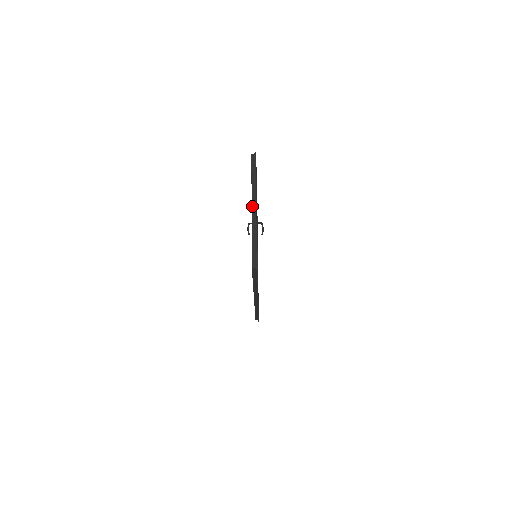
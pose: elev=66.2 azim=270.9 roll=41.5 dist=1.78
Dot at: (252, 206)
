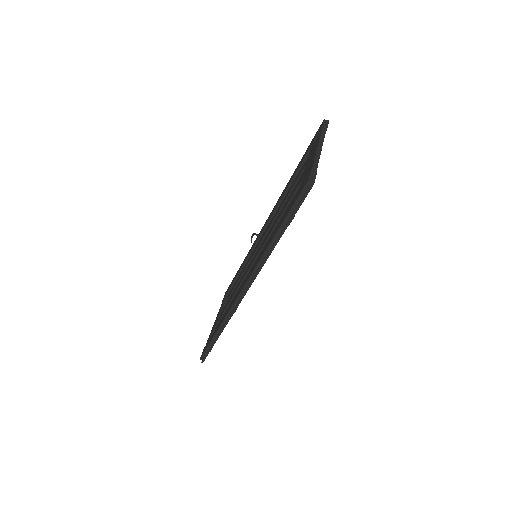
Dot at: (318, 145)
